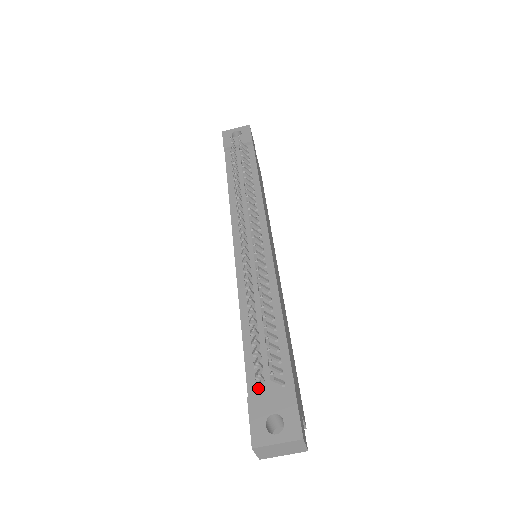
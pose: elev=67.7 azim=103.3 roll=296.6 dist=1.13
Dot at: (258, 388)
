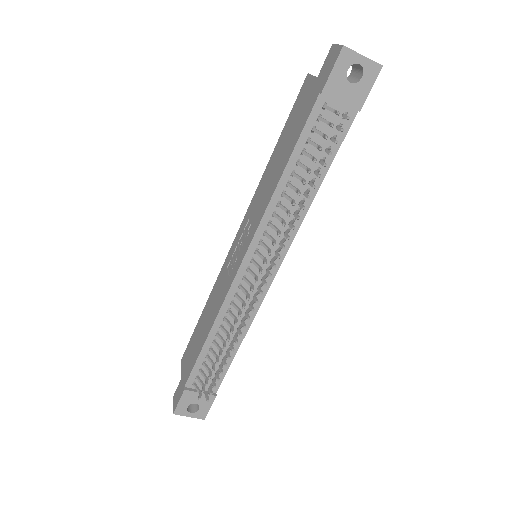
Dot at: (194, 386)
